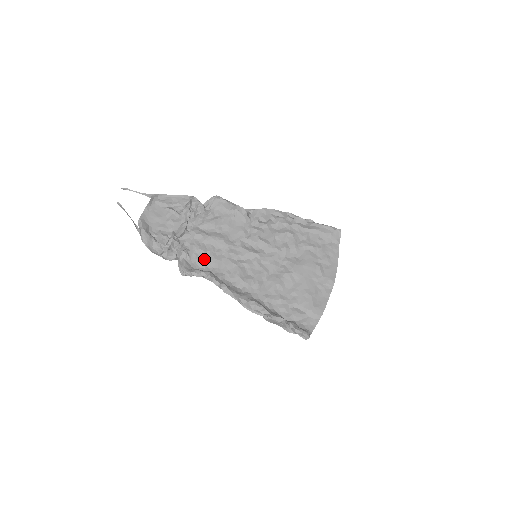
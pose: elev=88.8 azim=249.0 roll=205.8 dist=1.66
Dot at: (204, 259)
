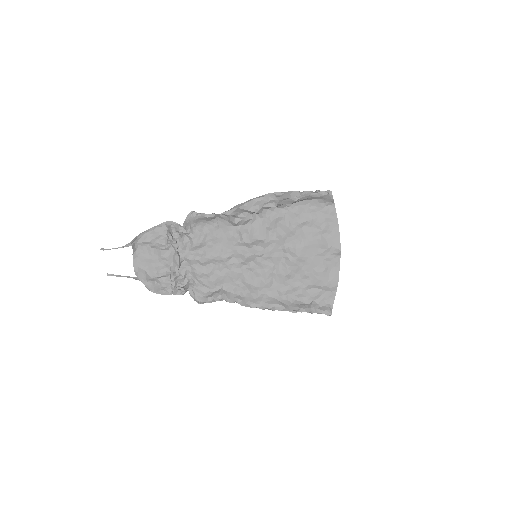
Dot at: (210, 281)
